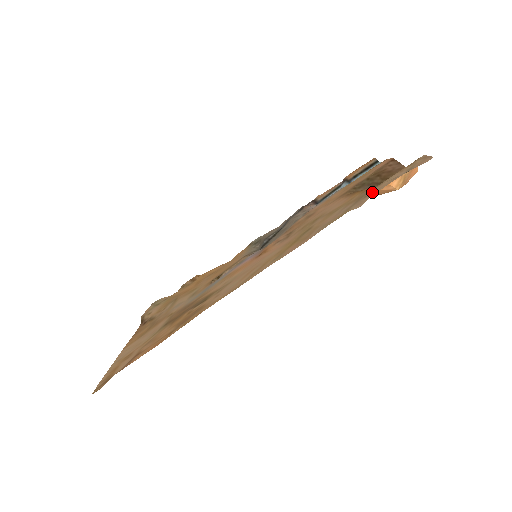
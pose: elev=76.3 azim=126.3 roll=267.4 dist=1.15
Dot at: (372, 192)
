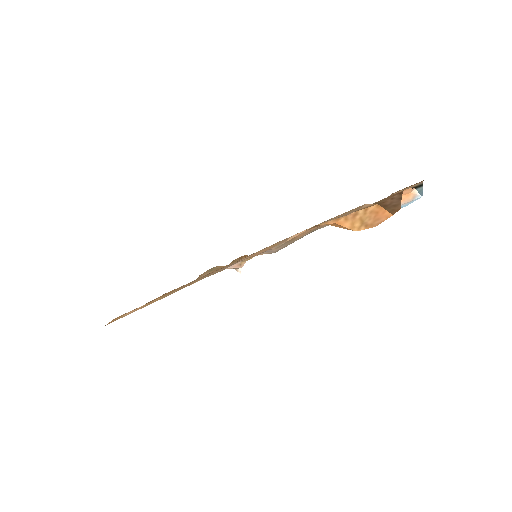
Dot at: (303, 231)
